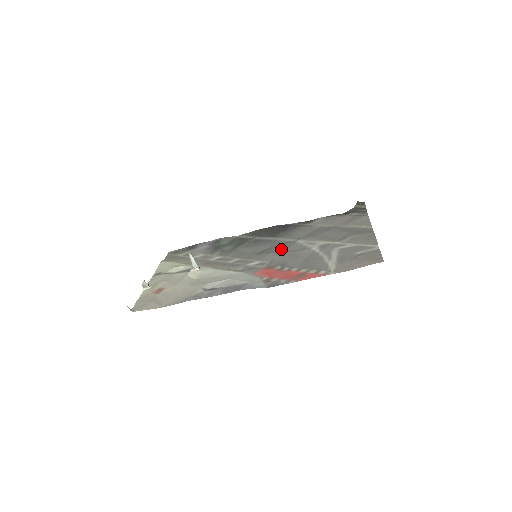
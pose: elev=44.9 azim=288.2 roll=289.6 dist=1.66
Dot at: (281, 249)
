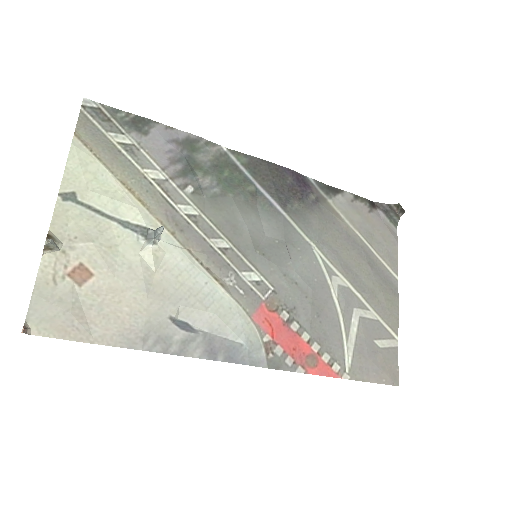
Dot at: (293, 262)
